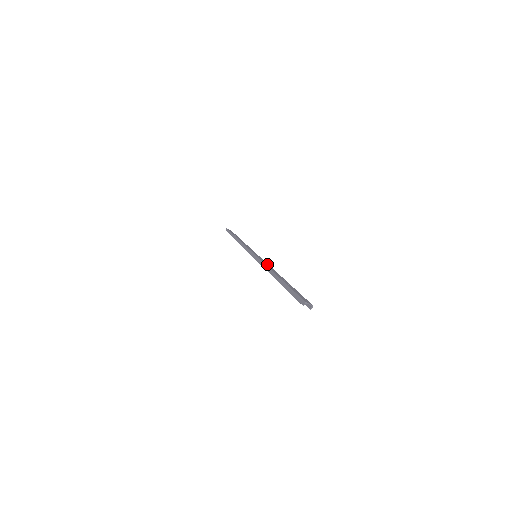
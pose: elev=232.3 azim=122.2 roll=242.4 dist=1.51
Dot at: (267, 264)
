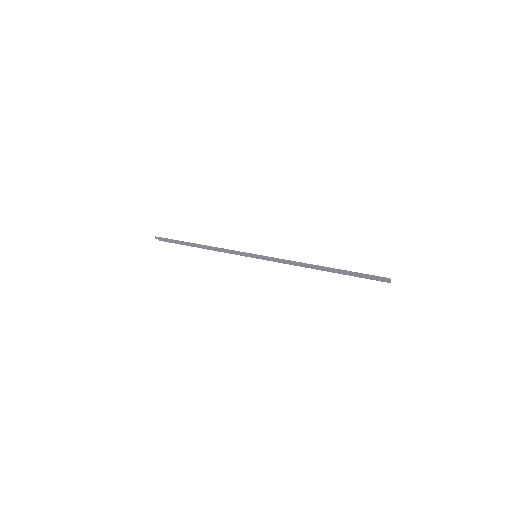
Dot at: (286, 260)
